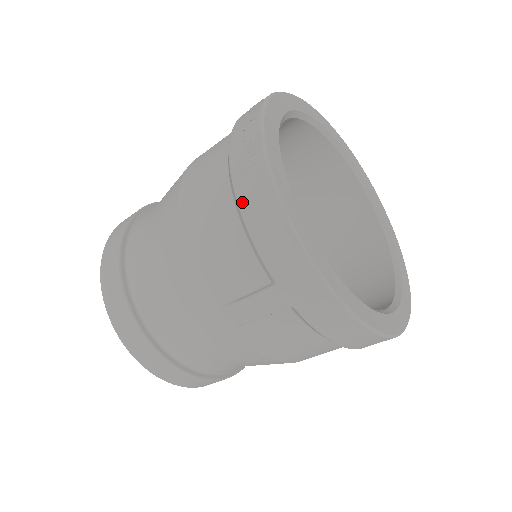
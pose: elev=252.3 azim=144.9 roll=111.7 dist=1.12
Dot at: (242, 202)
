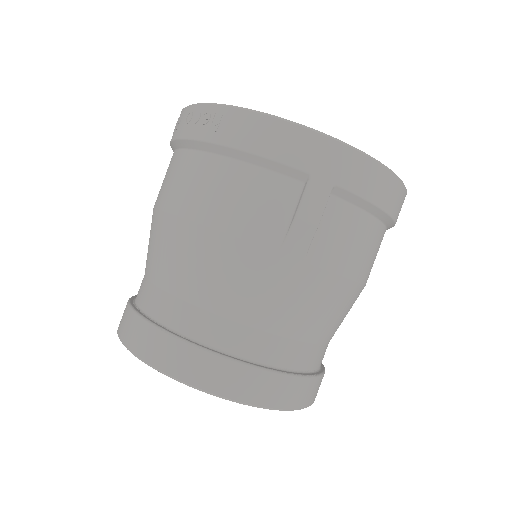
Dot at: (236, 144)
